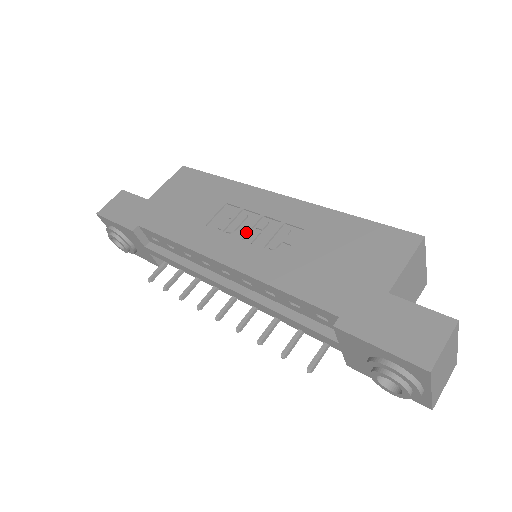
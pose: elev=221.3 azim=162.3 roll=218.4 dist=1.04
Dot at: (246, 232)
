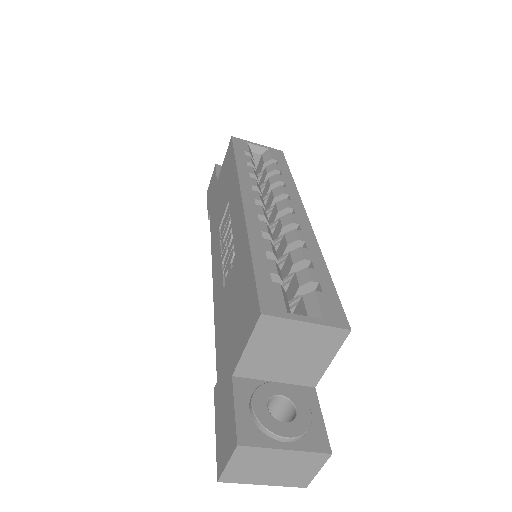
Dot at: (224, 247)
